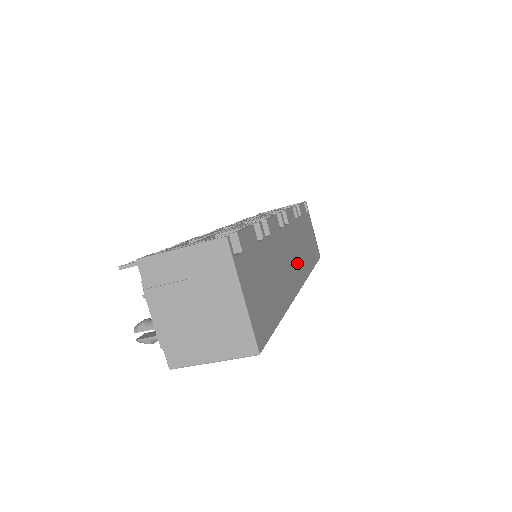
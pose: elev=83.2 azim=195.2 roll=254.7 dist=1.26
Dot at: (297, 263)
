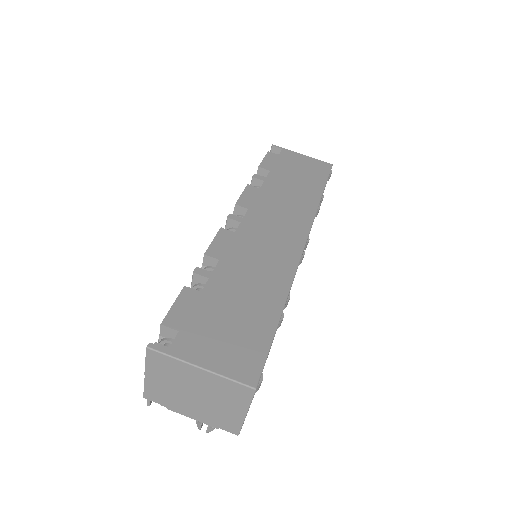
Dot at: (285, 227)
